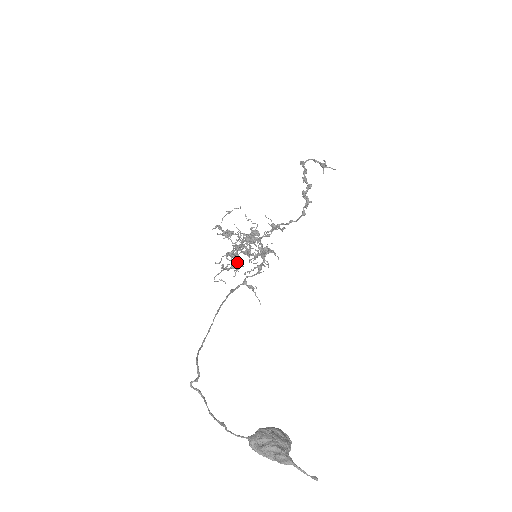
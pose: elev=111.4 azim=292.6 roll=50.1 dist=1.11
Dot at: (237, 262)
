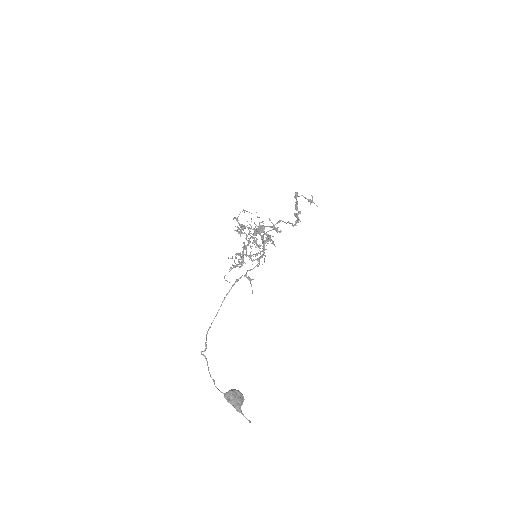
Dot at: (243, 259)
